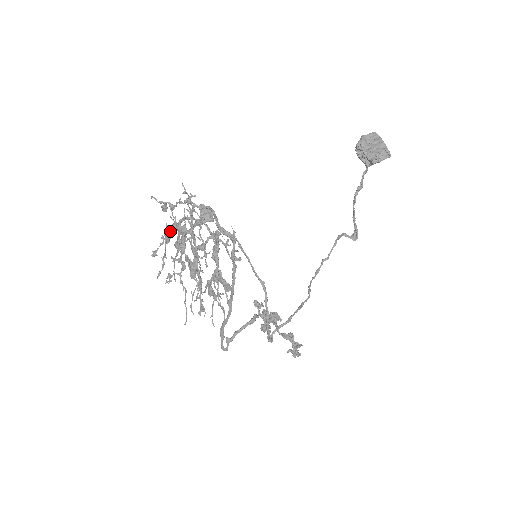
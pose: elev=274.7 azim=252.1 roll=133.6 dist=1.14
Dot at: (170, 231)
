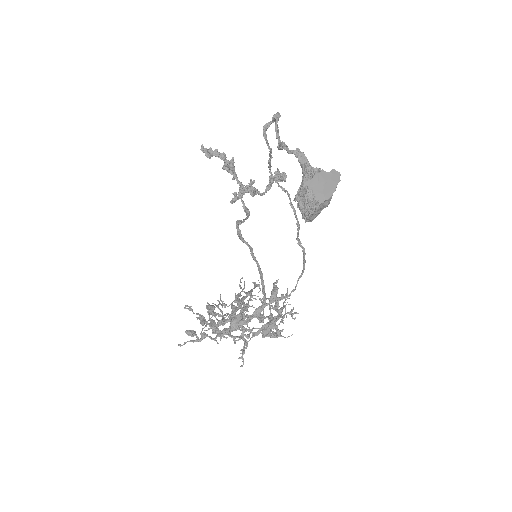
Dot at: (219, 330)
